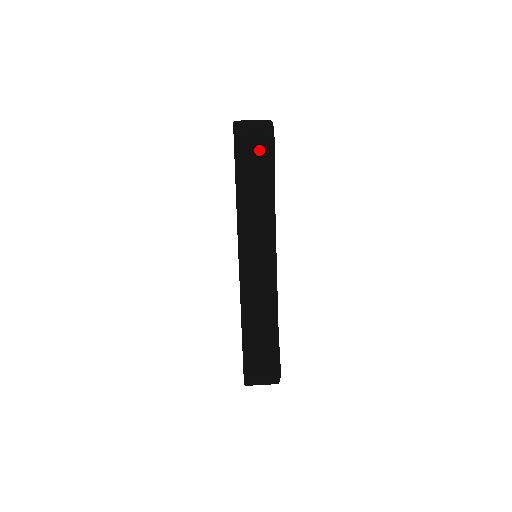
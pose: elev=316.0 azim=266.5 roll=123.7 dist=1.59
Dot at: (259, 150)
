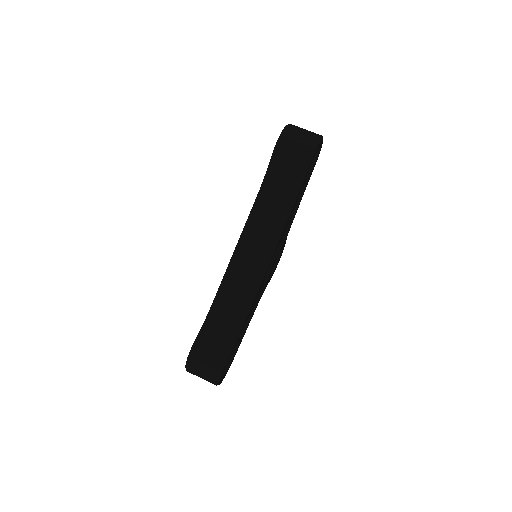
Dot at: (297, 153)
